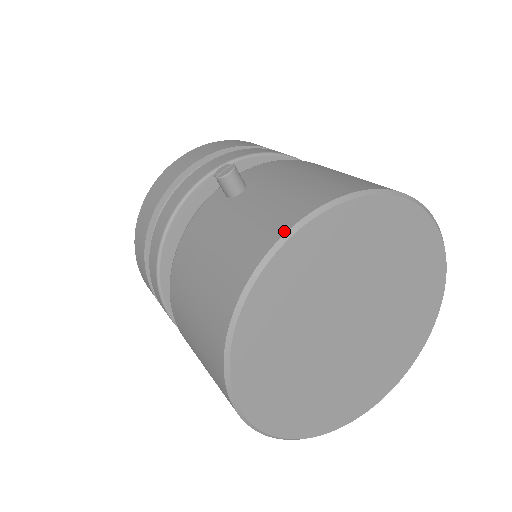
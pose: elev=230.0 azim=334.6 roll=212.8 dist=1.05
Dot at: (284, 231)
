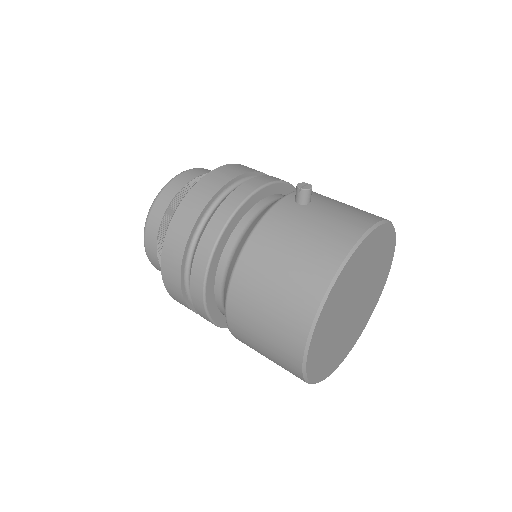
Dot at: (364, 231)
